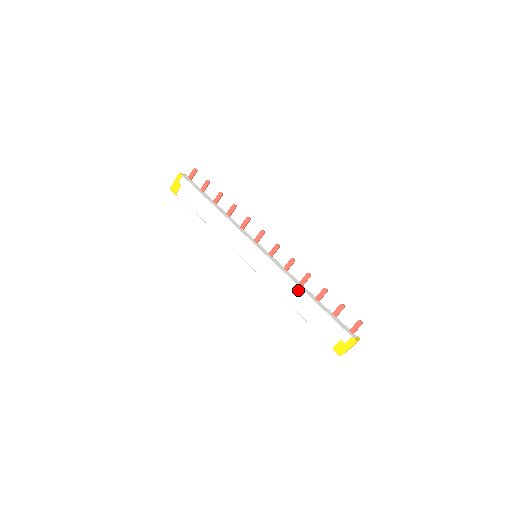
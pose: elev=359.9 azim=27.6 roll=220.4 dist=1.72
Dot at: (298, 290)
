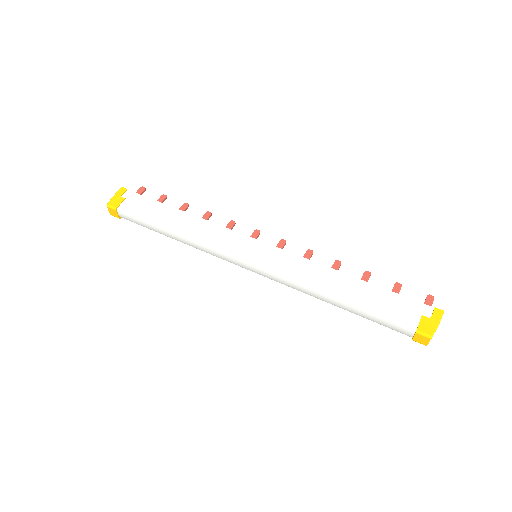
Dot at: (335, 274)
